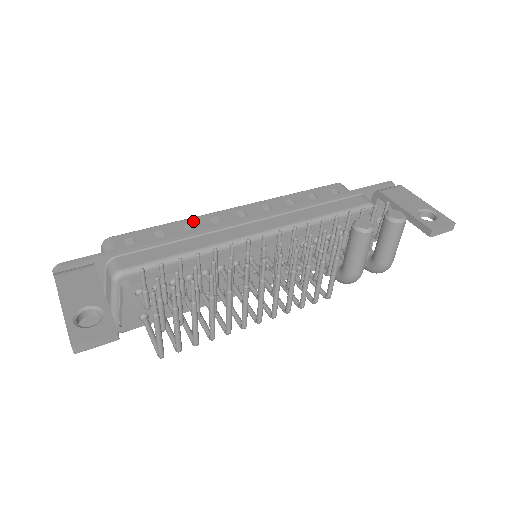
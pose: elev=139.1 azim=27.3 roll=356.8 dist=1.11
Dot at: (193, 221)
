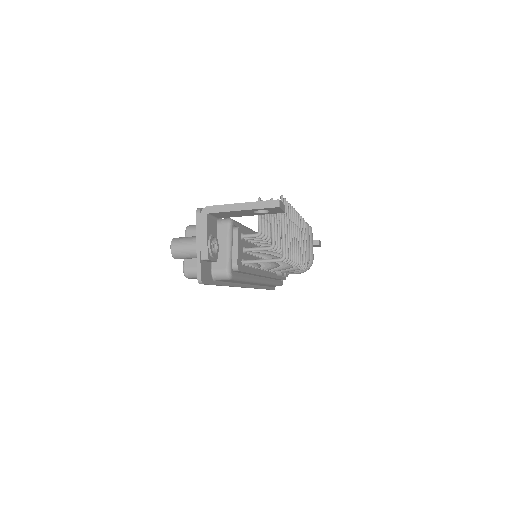
Dot at: occluded
